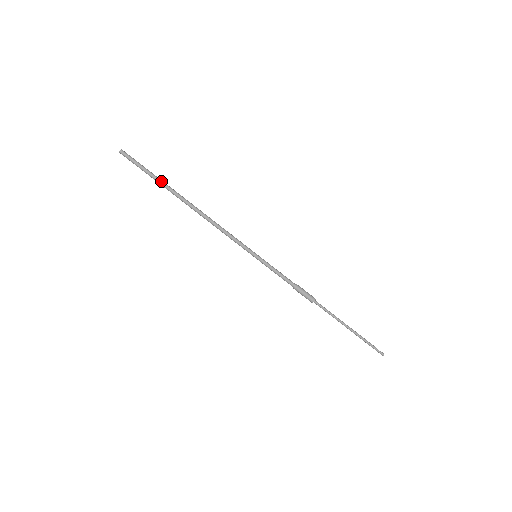
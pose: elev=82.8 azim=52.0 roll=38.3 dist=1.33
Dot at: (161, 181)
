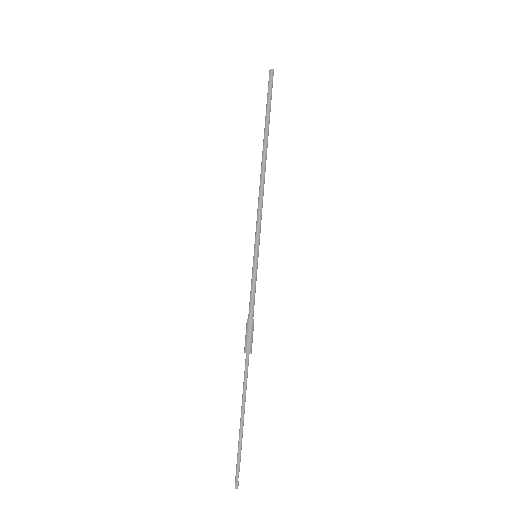
Dot at: occluded
